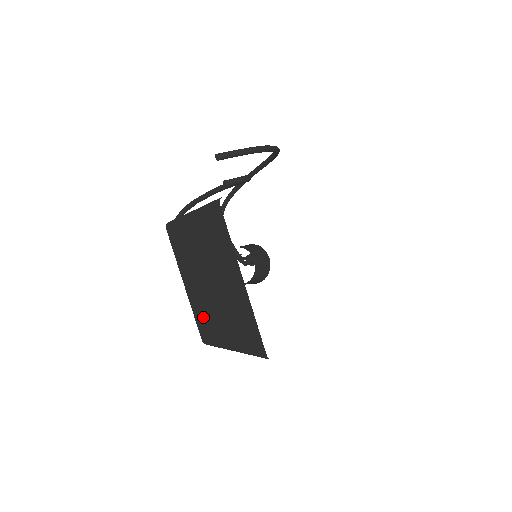
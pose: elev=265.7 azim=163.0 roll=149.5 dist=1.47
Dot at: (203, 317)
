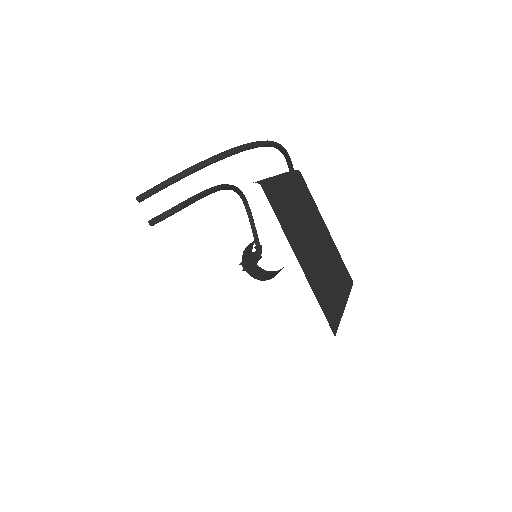
Dot at: occluded
